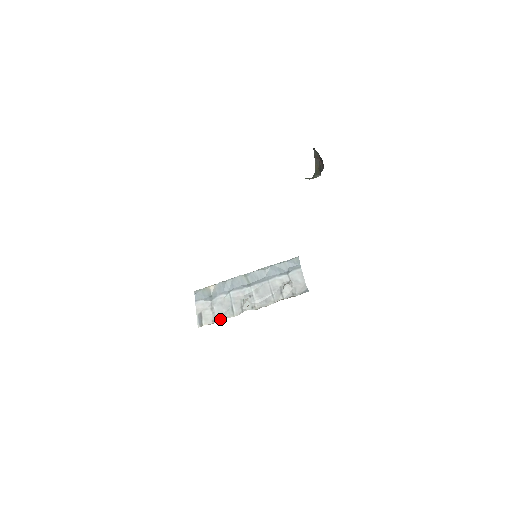
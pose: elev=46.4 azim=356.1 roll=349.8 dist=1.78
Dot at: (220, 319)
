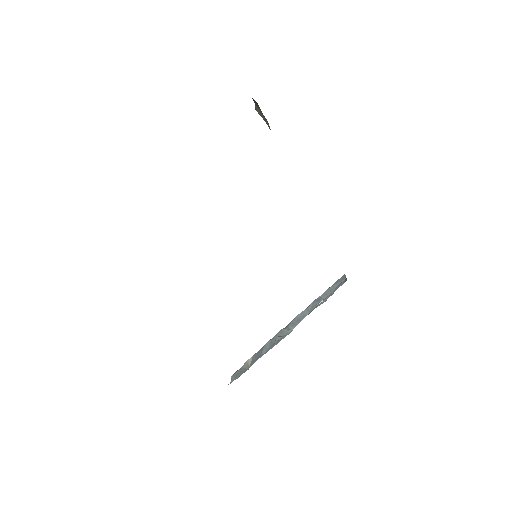
Dot at: occluded
